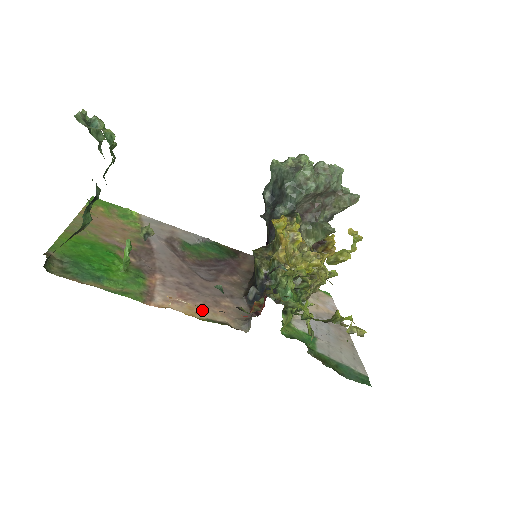
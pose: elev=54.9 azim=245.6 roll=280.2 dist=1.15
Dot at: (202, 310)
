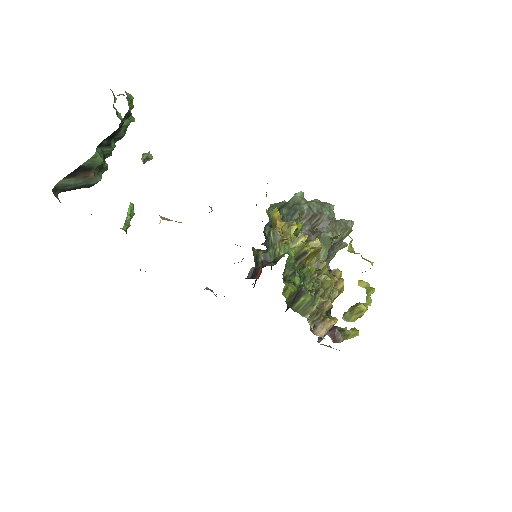
Dot at: occluded
